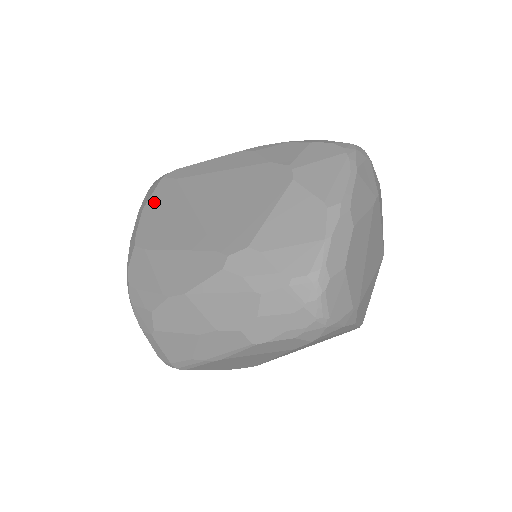
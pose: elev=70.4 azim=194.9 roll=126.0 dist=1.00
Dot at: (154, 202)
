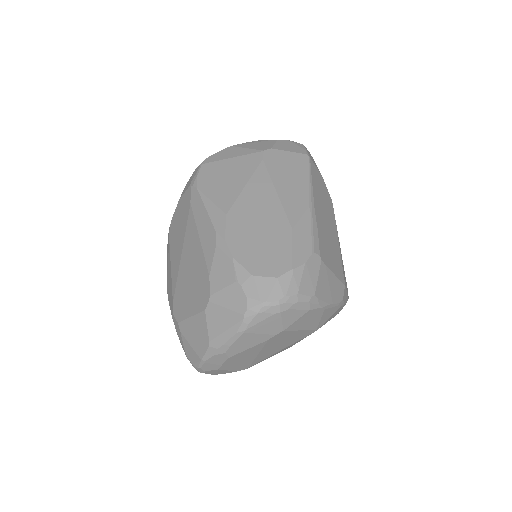
Dot at: (182, 204)
